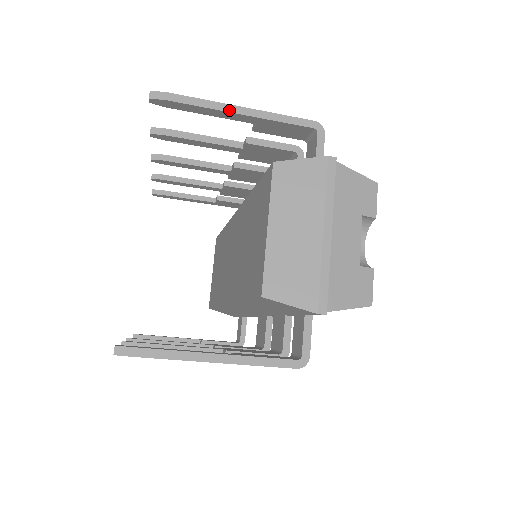
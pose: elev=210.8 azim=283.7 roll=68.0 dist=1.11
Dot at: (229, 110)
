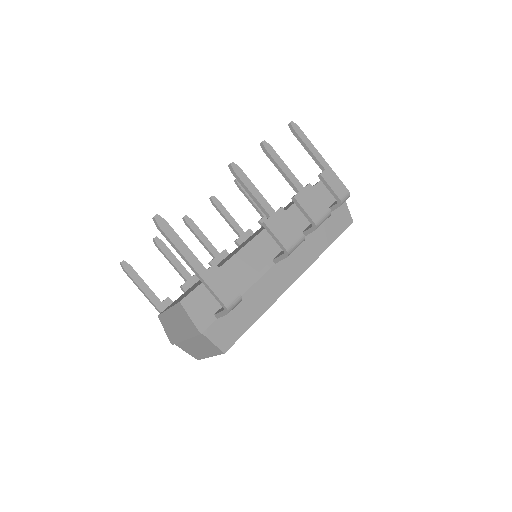
Dot at: occluded
